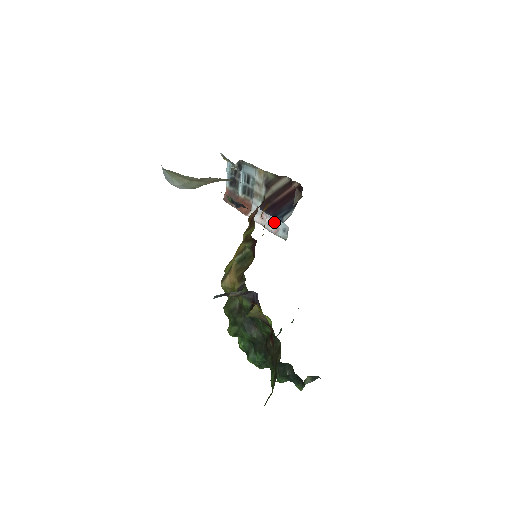
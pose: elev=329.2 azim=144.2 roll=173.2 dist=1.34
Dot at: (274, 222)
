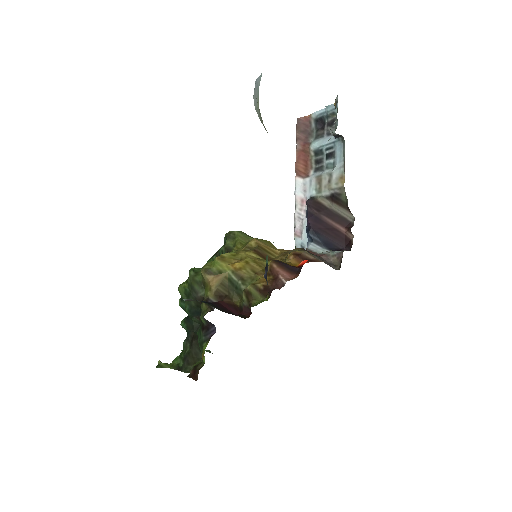
Dot at: (304, 227)
